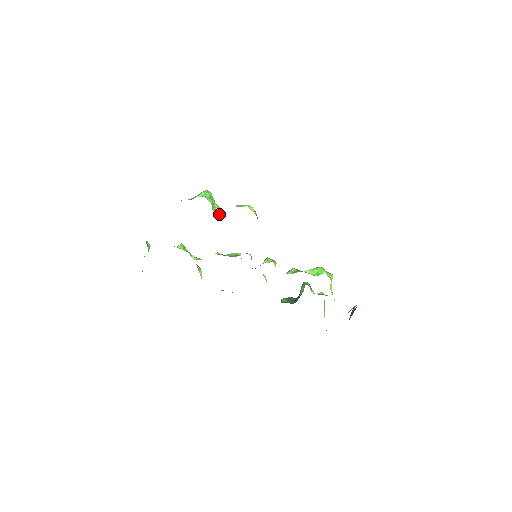
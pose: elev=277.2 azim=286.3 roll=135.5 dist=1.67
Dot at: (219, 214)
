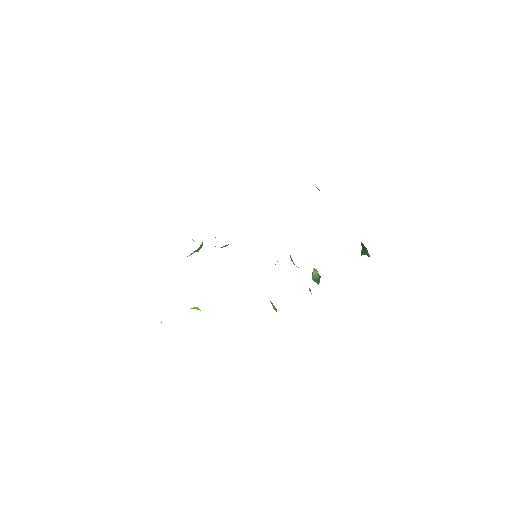
Dot at: (202, 243)
